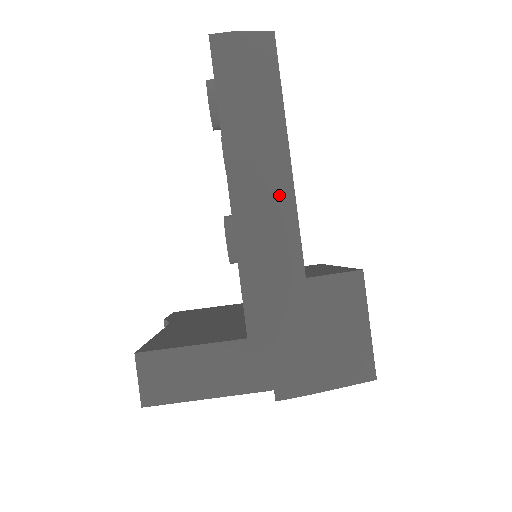
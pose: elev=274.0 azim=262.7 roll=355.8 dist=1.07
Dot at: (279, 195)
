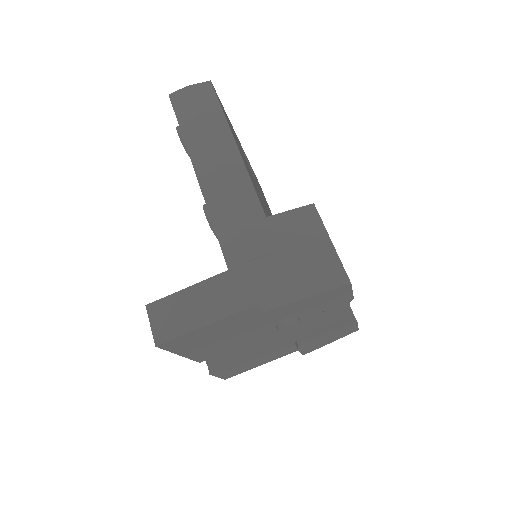
Dot at: (233, 168)
